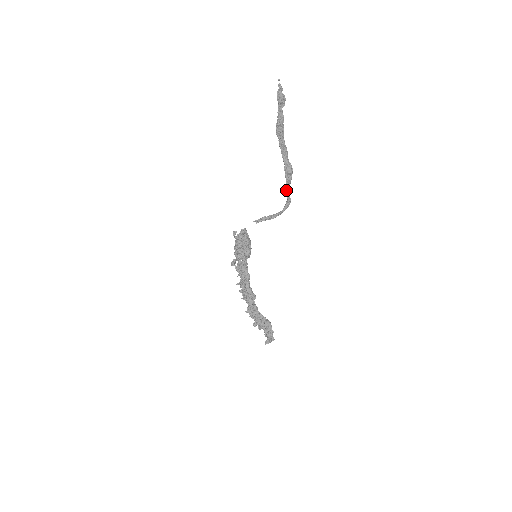
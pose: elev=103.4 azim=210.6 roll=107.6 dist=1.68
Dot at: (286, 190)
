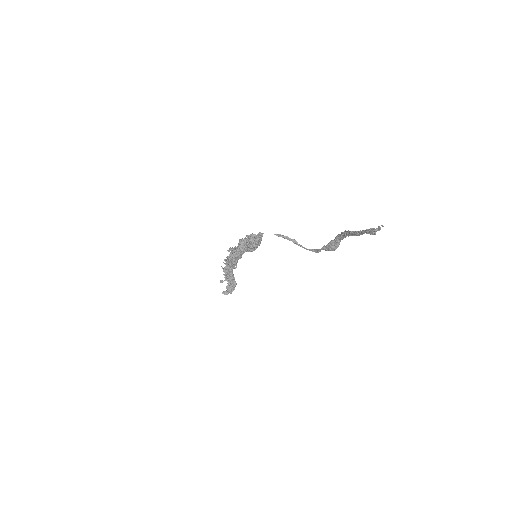
Dot at: (319, 249)
